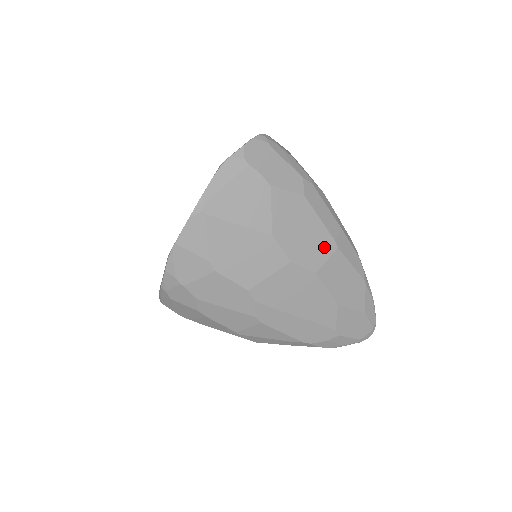
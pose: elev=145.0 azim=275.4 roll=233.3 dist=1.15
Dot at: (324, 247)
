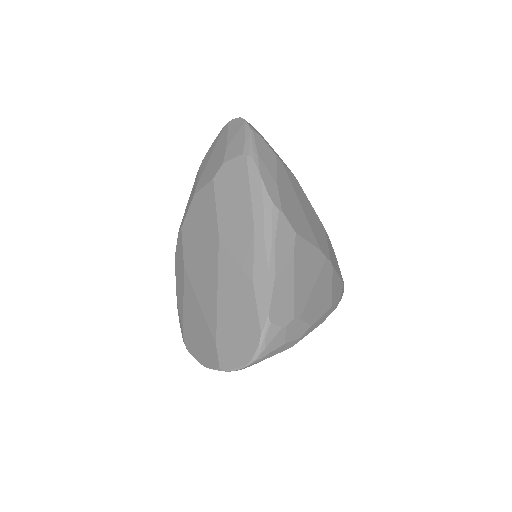
Dot at: occluded
